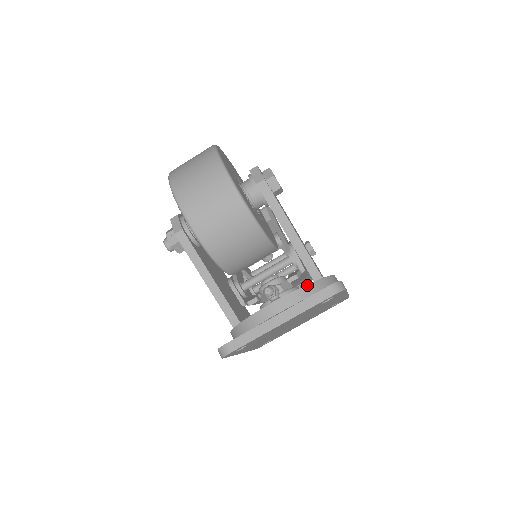
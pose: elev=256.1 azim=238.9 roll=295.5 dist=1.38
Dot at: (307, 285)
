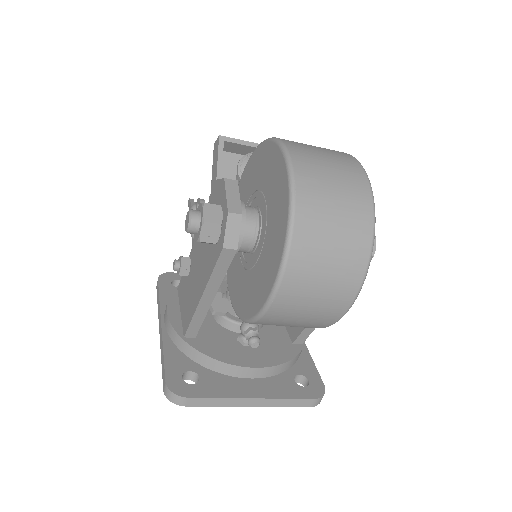
Dot at: (292, 360)
